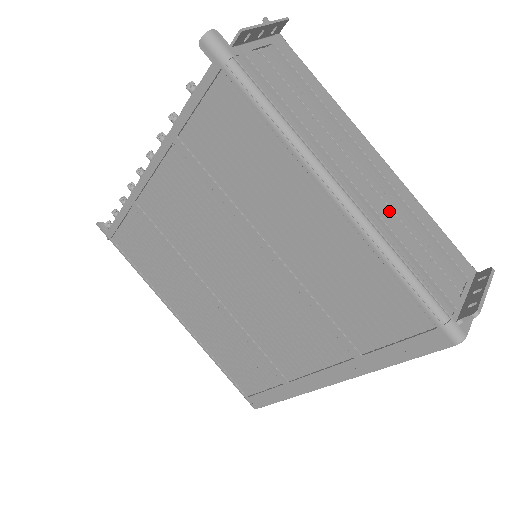
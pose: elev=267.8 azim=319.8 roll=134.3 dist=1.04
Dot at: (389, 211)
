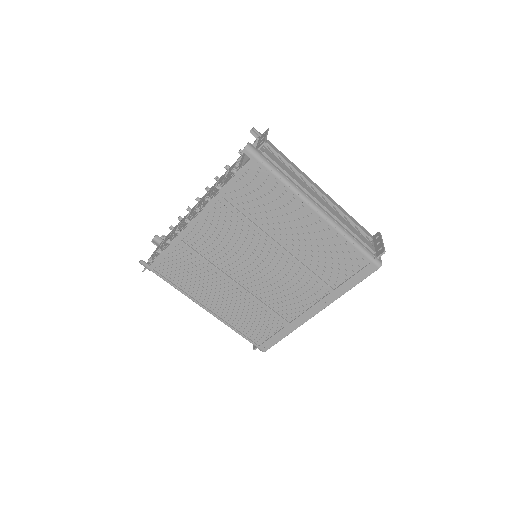
Dot at: (338, 215)
